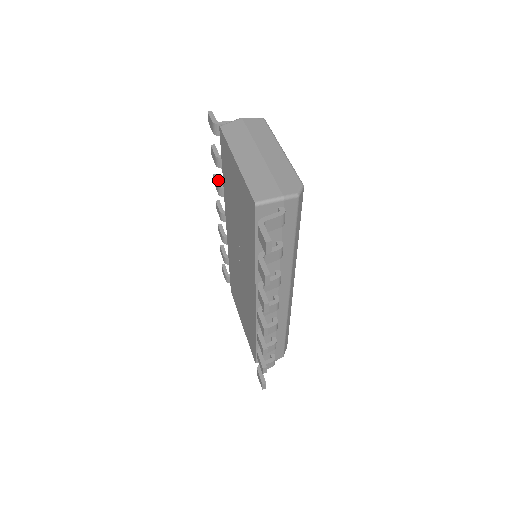
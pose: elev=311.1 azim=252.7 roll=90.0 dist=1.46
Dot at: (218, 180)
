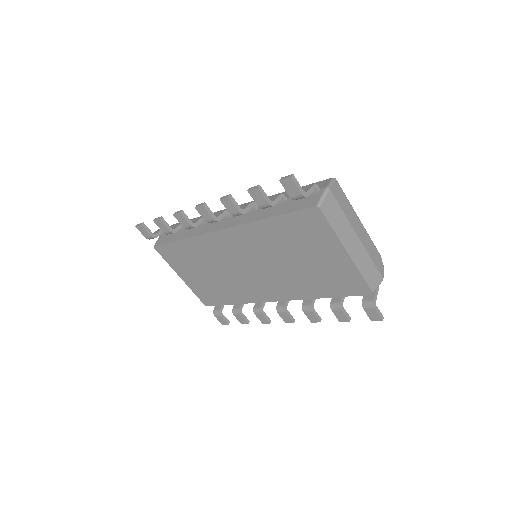
Dot at: (236, 204)
